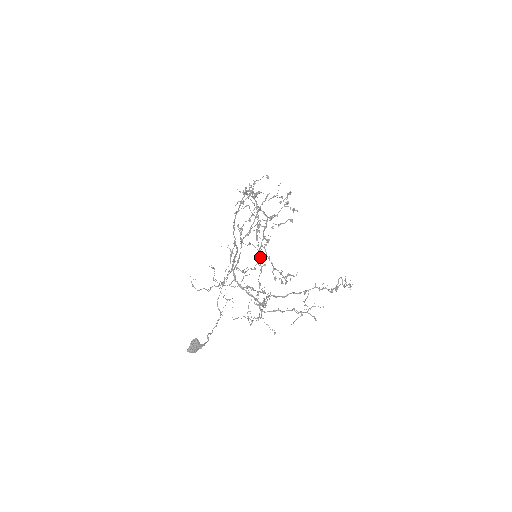
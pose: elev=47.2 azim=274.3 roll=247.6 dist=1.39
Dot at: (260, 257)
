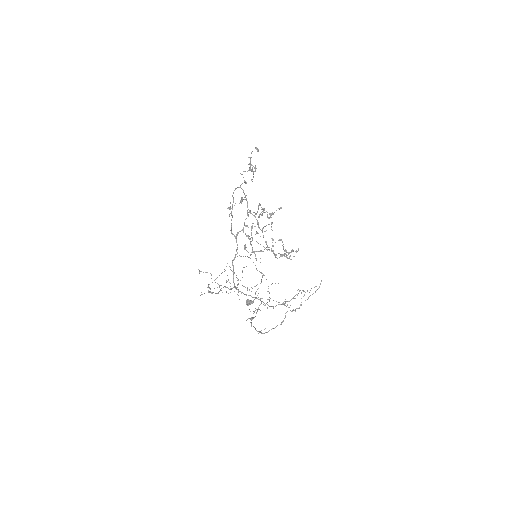
Dot at: occluded
